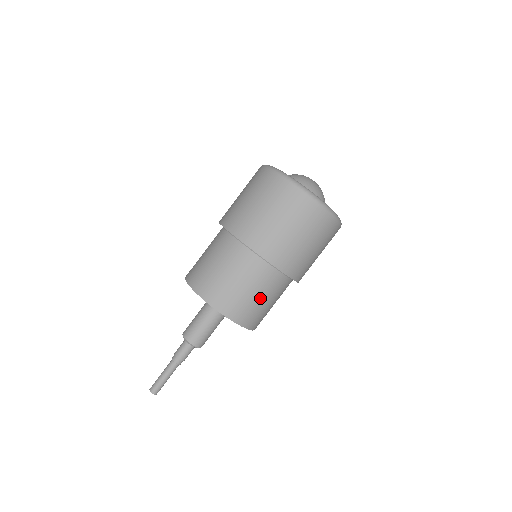
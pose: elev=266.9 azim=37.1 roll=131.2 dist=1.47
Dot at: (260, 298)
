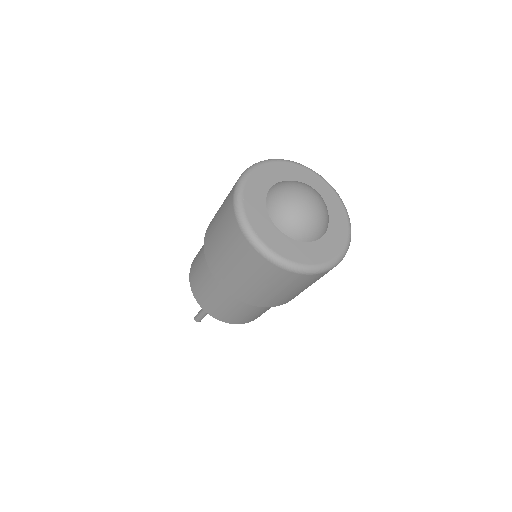
Dot at: (250, 313)
